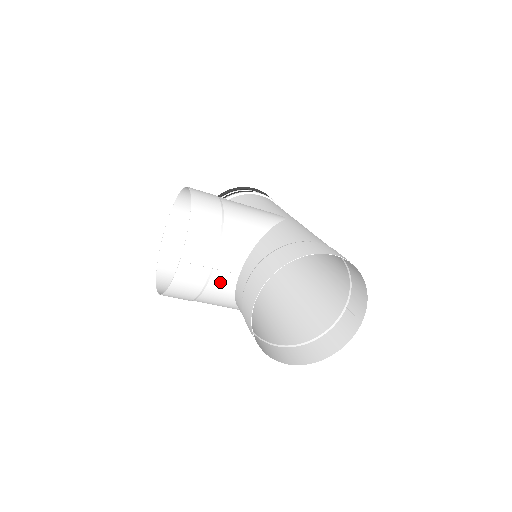
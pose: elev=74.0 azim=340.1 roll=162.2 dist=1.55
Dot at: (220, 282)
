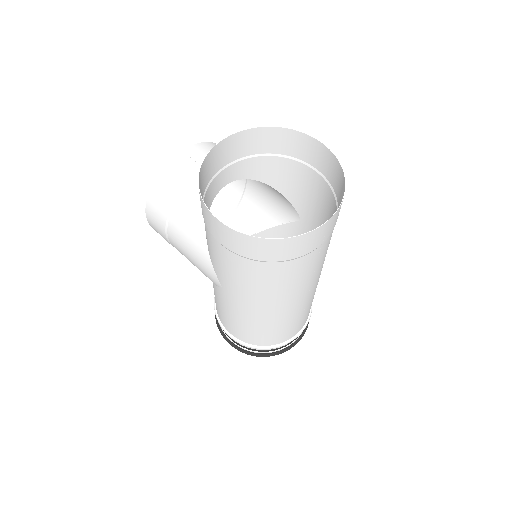
Dot at: occluded
